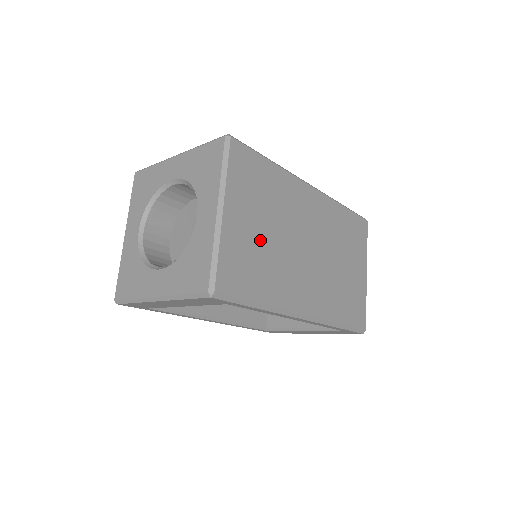
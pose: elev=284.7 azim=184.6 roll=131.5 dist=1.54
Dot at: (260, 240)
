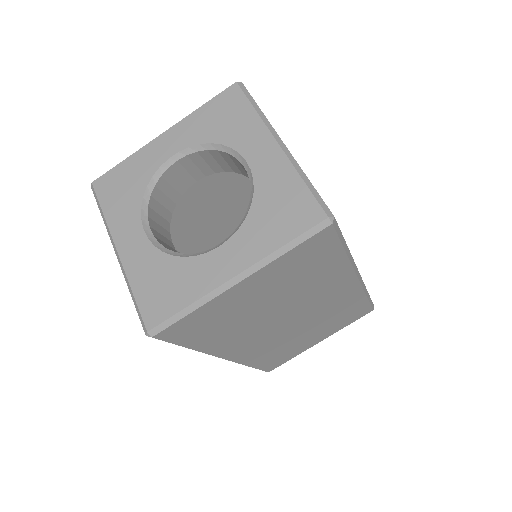
Dot at: (250, 308)
